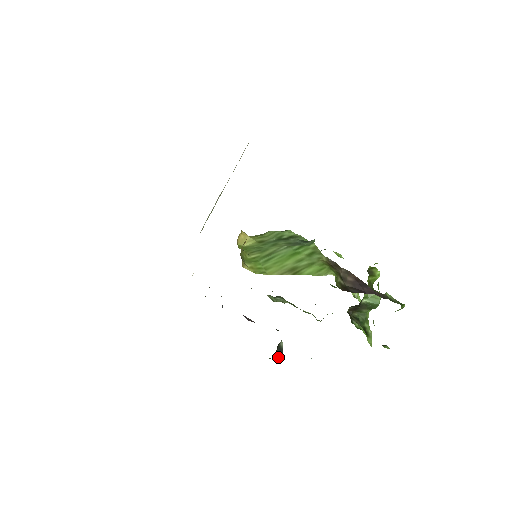
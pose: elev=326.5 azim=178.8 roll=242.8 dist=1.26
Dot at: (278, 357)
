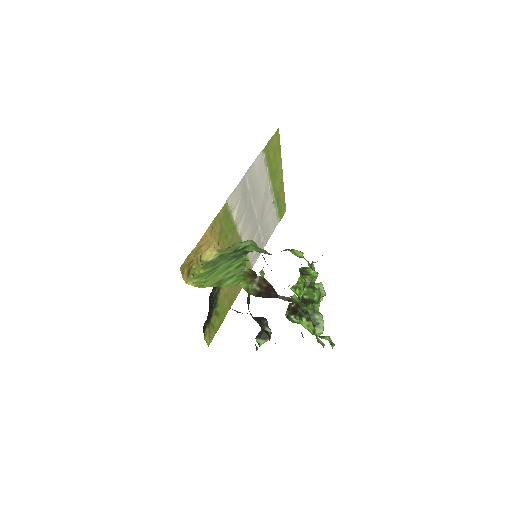
Dot at: (264, 340)
